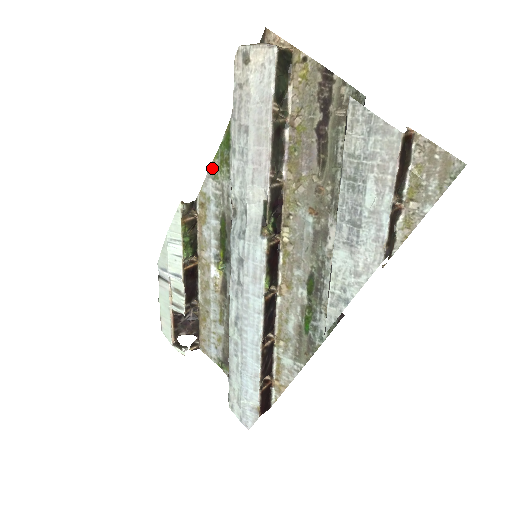
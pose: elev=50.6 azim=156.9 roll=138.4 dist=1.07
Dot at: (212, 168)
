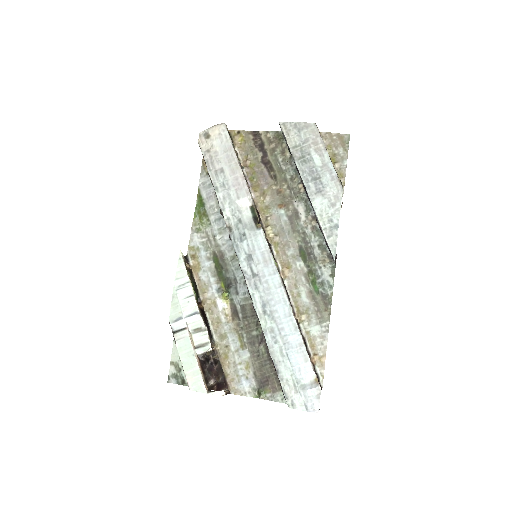
Dot at: (194, 225)
